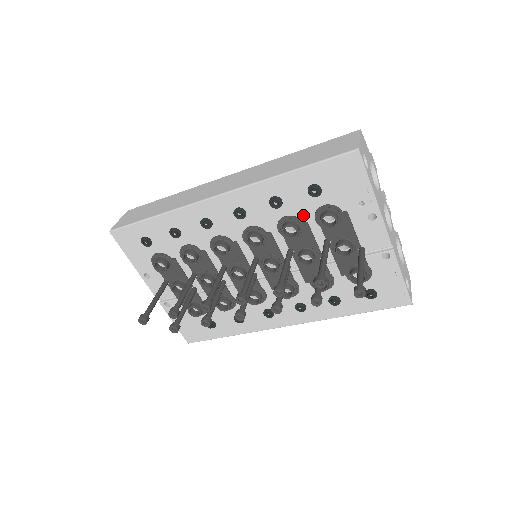
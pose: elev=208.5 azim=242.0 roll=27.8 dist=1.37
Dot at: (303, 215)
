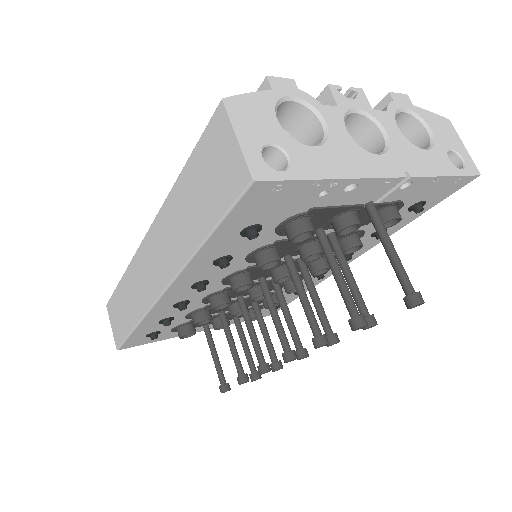
Dot at: (265, 242)
